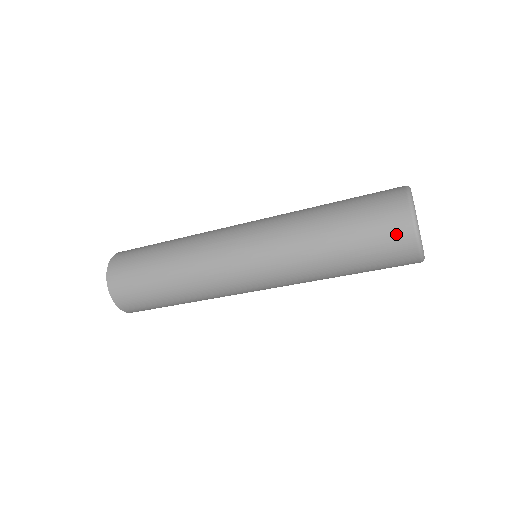
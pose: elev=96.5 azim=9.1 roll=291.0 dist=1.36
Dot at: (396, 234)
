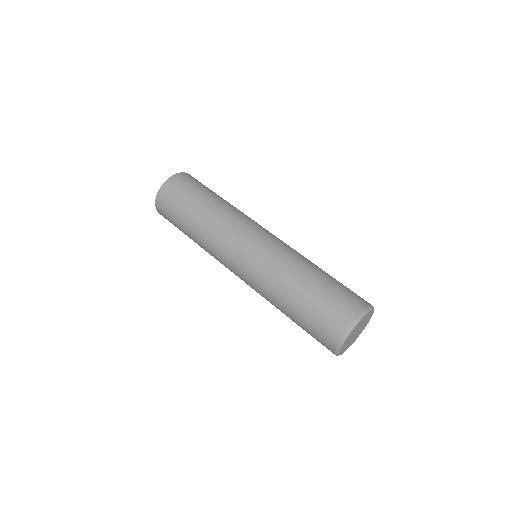
Dot at: (334, 326)
